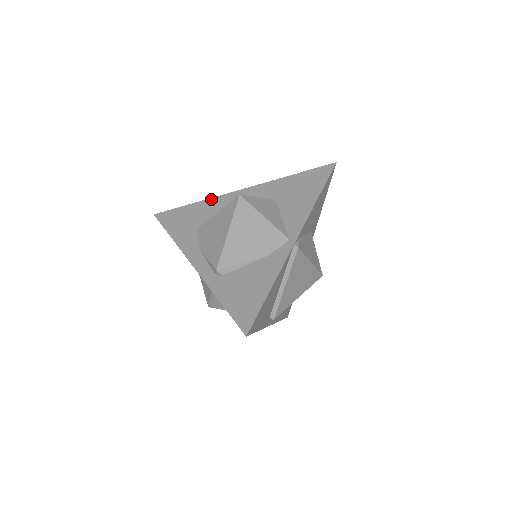
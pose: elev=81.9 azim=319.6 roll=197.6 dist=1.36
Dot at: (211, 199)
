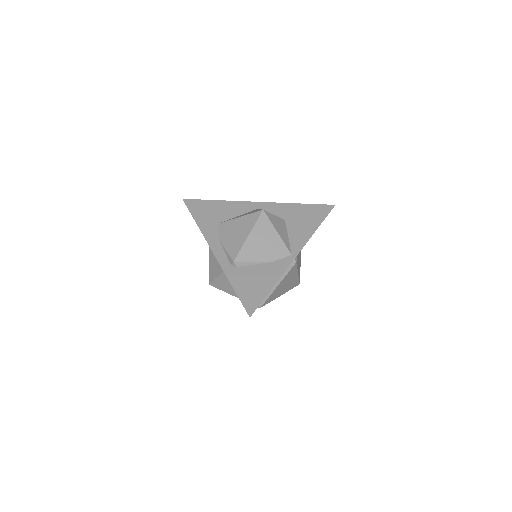
Dot at: (233, 202)
